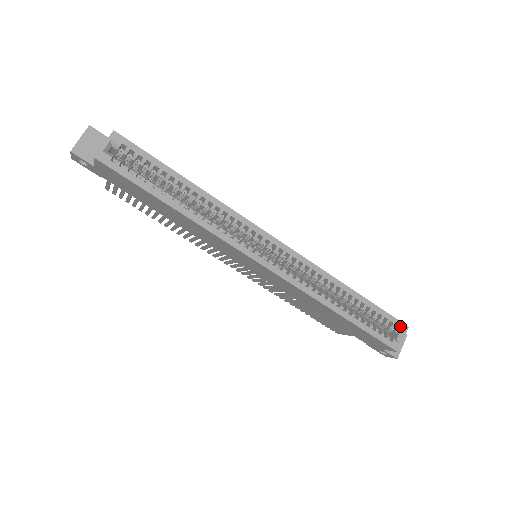
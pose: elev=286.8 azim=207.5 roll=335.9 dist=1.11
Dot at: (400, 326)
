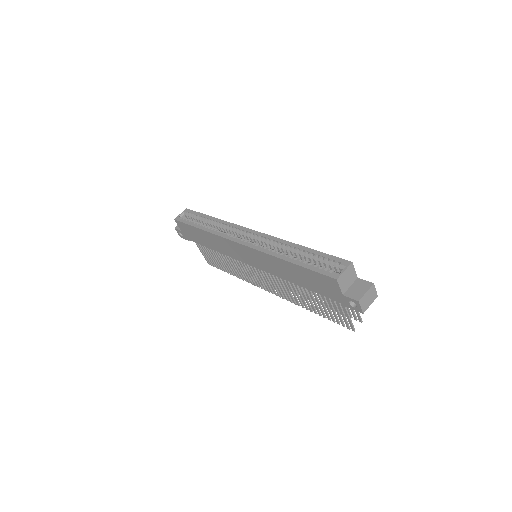
Dot at: (343, 262)
